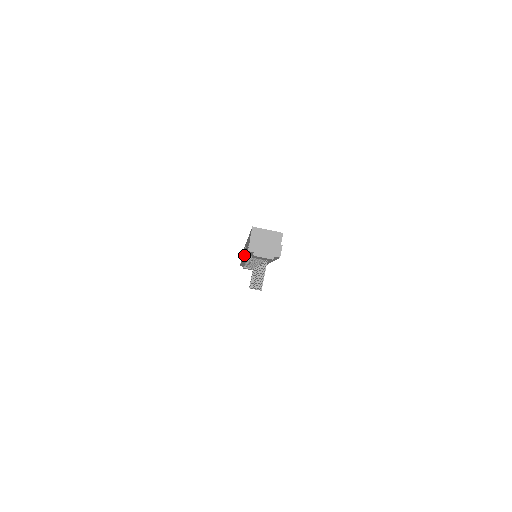
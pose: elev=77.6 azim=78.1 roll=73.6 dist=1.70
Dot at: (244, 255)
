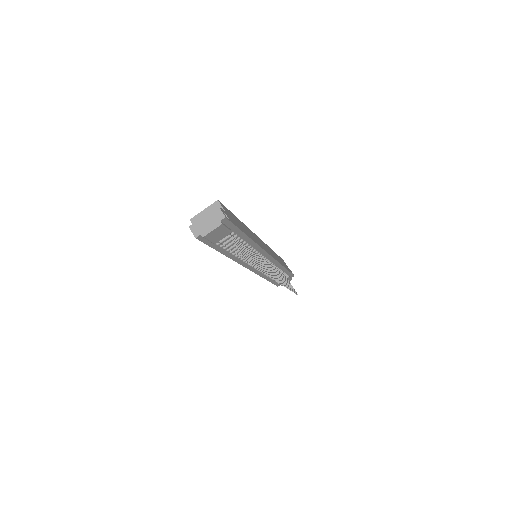
Dot at: occluded
